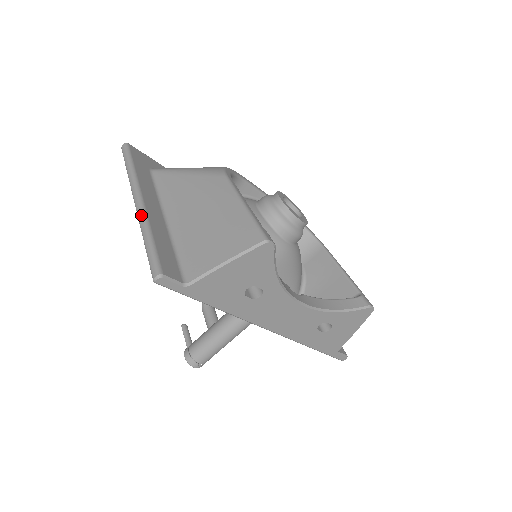
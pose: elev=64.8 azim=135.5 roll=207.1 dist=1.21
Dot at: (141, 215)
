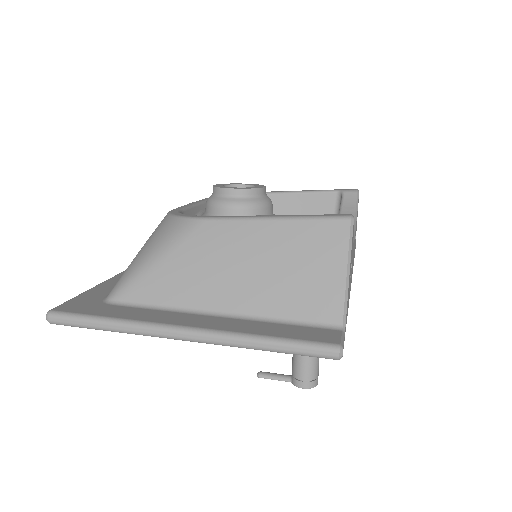
Dot at: (218, 338)
